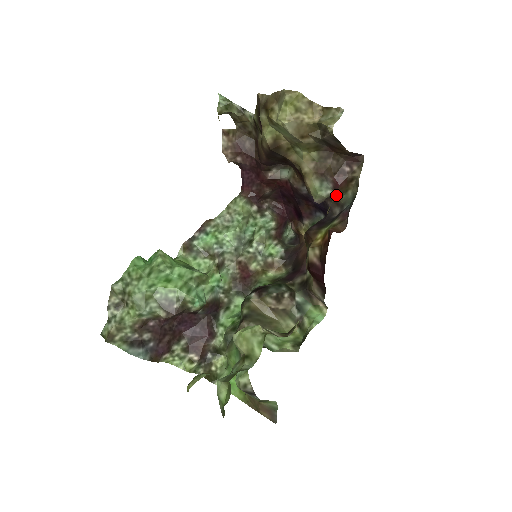
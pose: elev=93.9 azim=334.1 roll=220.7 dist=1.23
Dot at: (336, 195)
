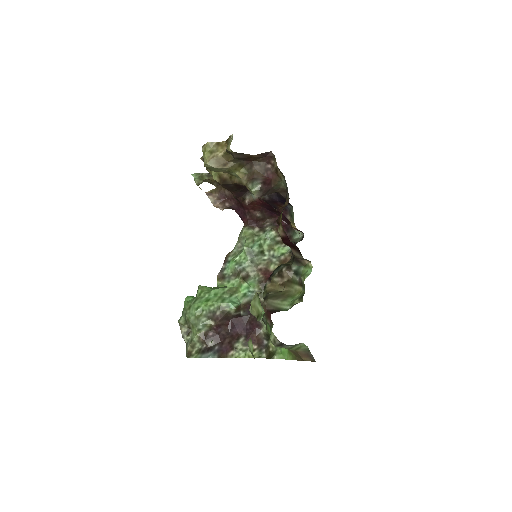
Dot at: (275, 186)
